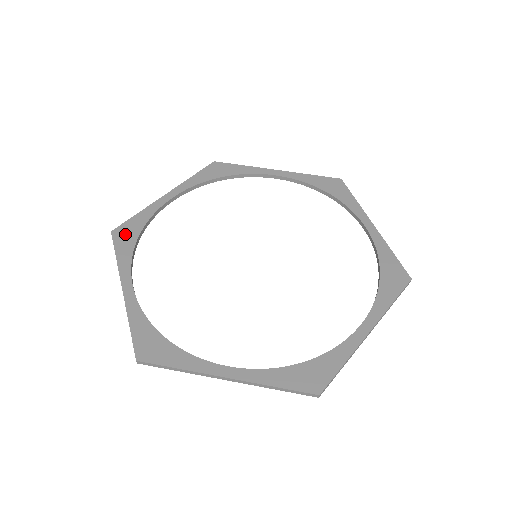
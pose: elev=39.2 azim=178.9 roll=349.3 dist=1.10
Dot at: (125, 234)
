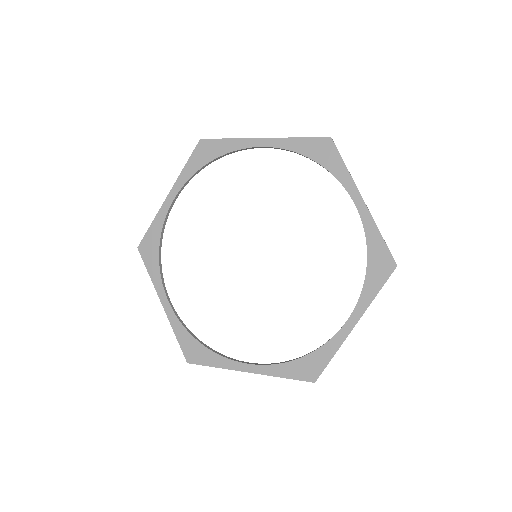
Dot at: (205, 151)
